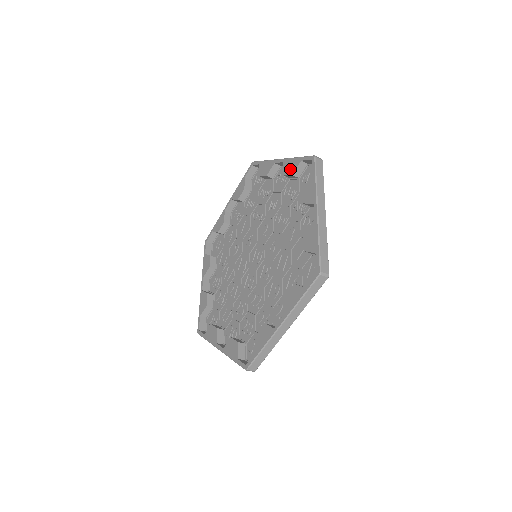
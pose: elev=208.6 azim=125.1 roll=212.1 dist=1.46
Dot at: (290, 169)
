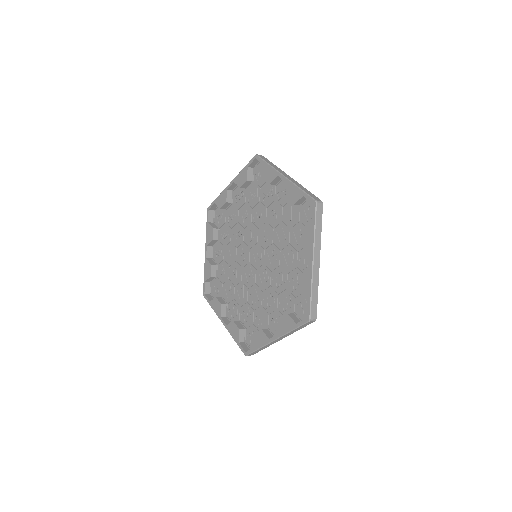
Dot at: (243, 179)
